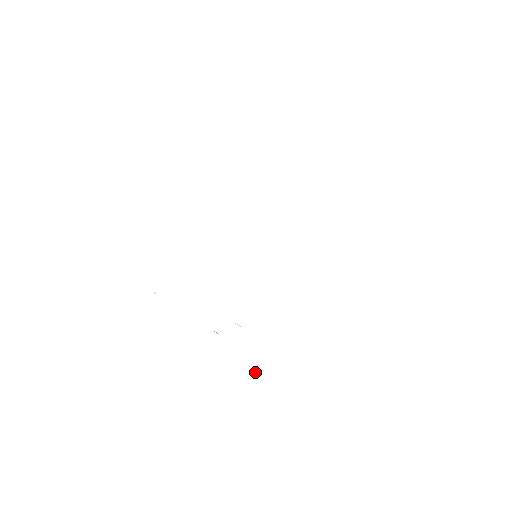
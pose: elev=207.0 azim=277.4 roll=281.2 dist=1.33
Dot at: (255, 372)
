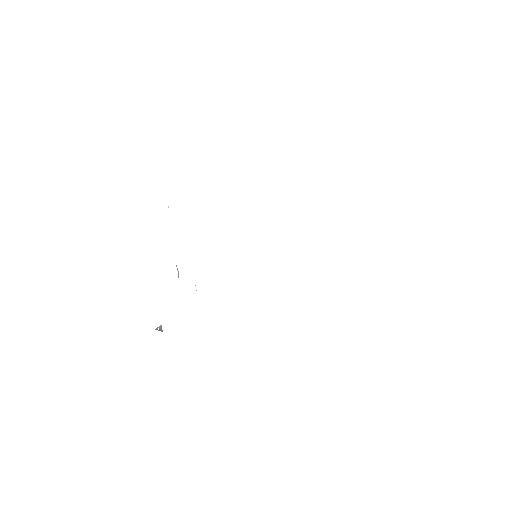
Dot at: (160, 330)
